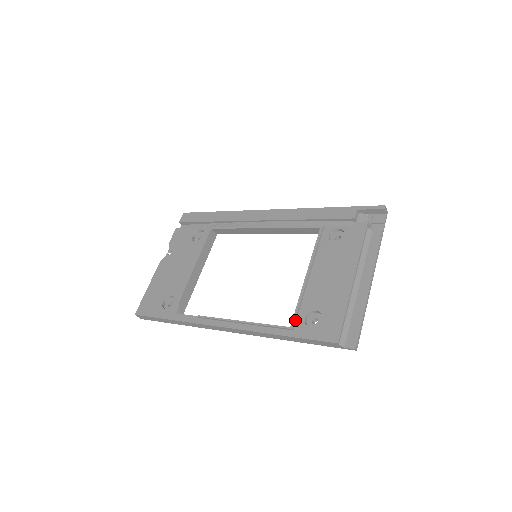
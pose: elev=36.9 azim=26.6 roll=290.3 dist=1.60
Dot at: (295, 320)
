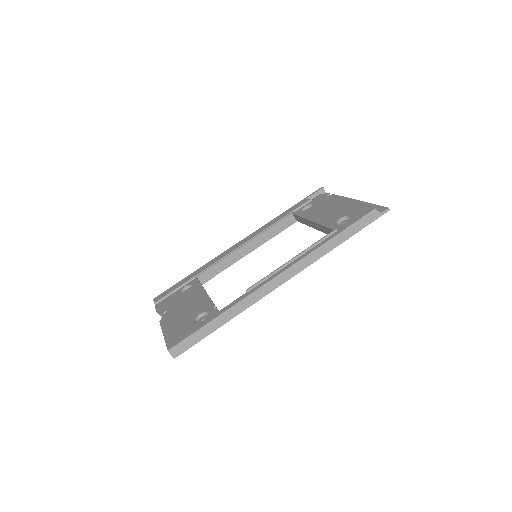
Dot at: (332, 228)
